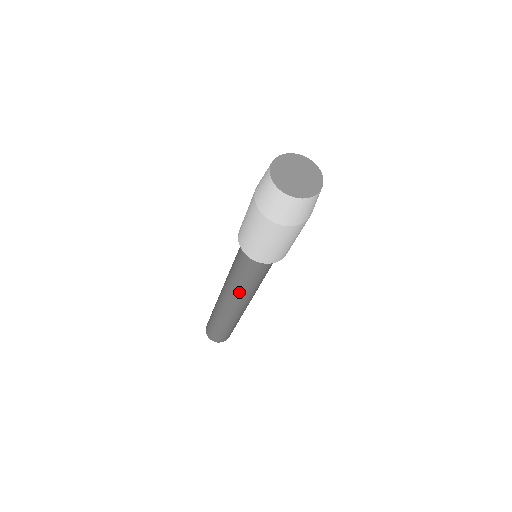
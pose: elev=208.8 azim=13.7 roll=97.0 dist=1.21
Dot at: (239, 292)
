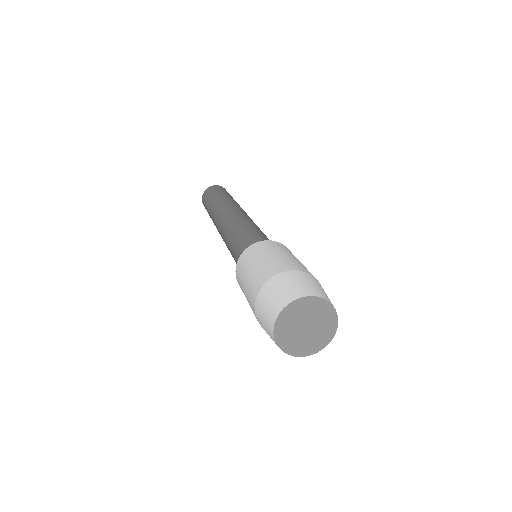
Dot at: (227, 247)
